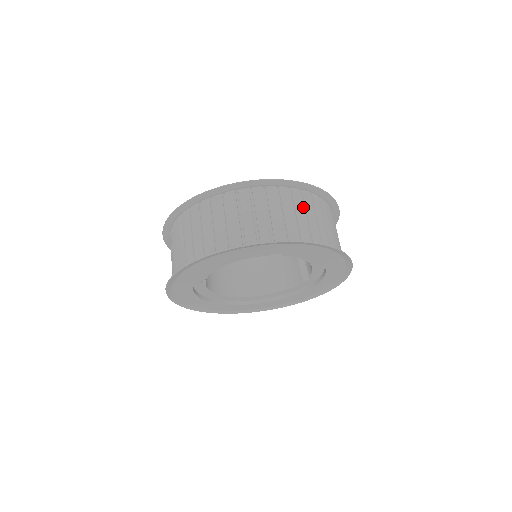
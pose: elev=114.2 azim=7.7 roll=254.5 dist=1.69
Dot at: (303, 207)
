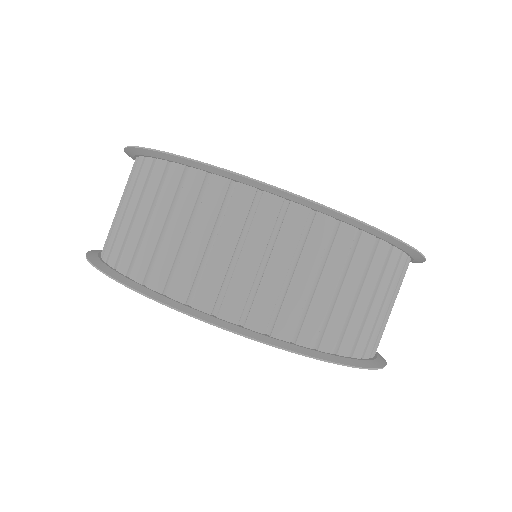
Dot at: (362, 273)
